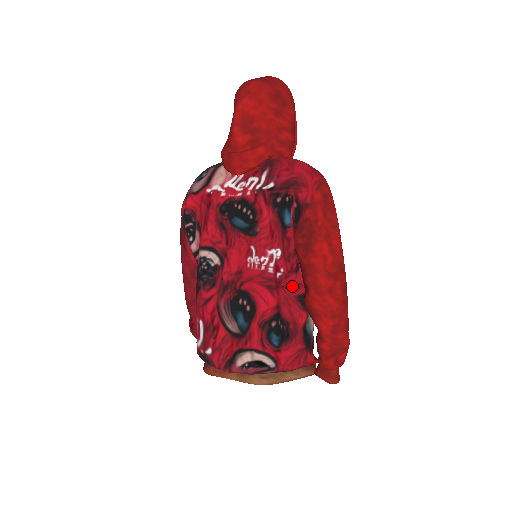
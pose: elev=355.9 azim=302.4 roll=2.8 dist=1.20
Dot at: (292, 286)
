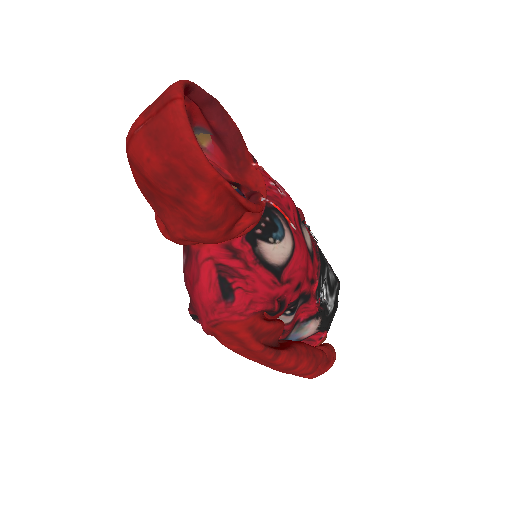
Dot at: occluded
